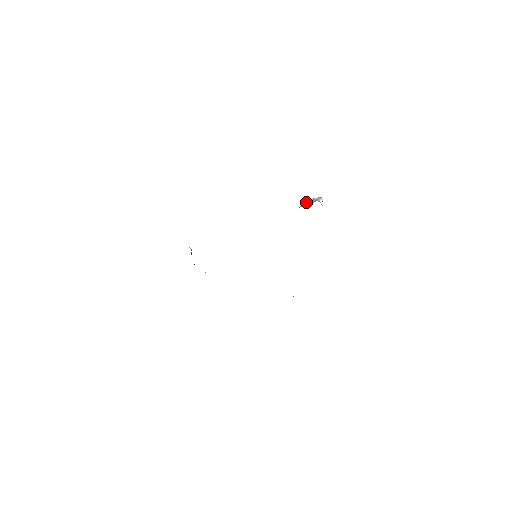
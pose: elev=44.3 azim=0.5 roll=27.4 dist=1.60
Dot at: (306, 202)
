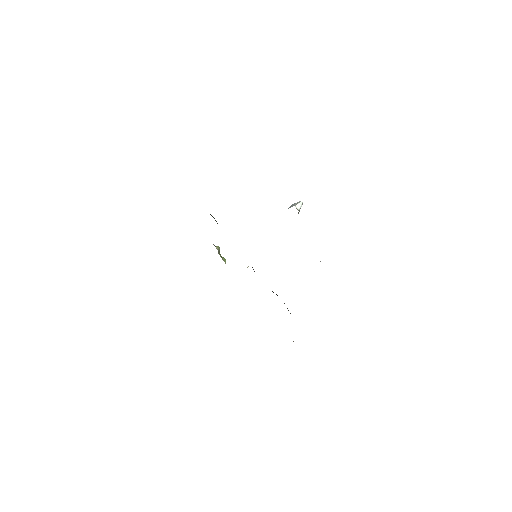
Dot at: (290, 206)
